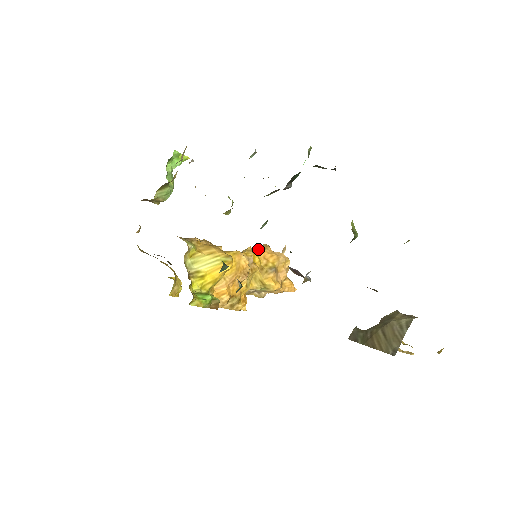
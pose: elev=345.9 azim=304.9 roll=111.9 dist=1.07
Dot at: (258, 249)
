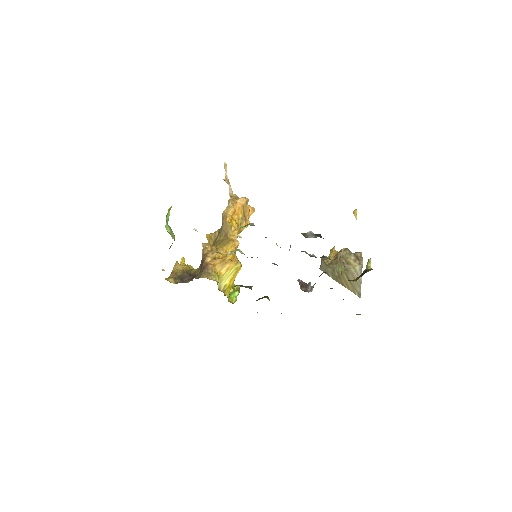
Dot at: (230, 213)
